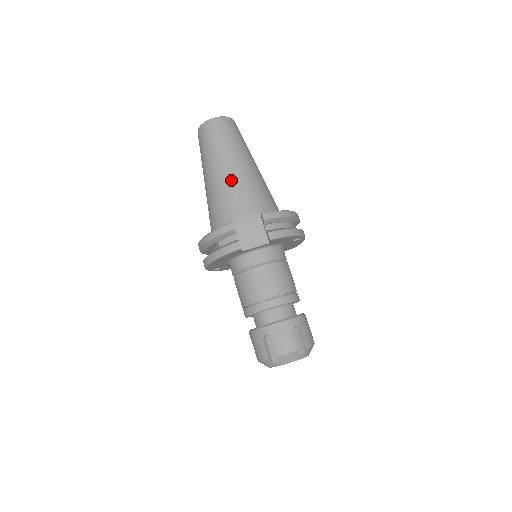
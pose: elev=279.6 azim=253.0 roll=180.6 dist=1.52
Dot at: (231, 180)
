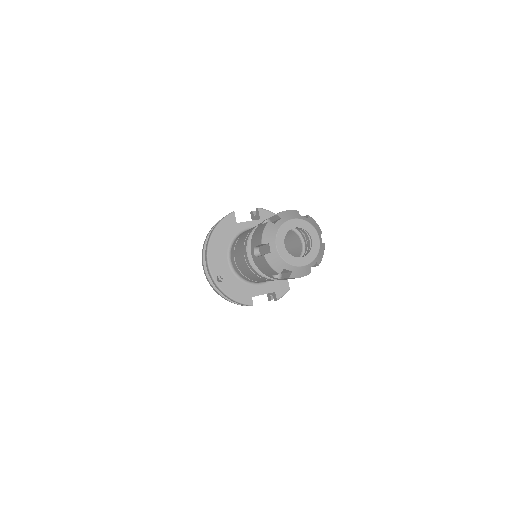
Dot at: occluded
